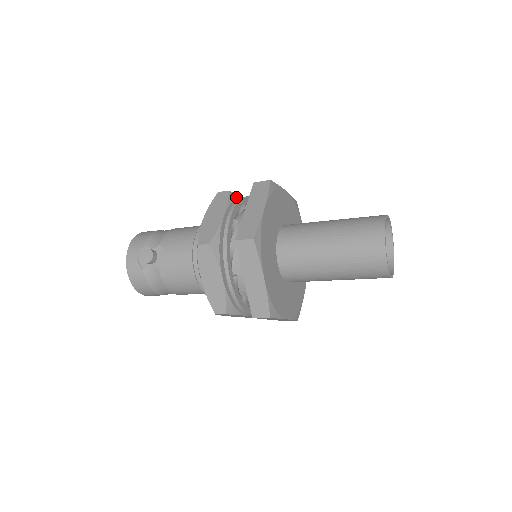
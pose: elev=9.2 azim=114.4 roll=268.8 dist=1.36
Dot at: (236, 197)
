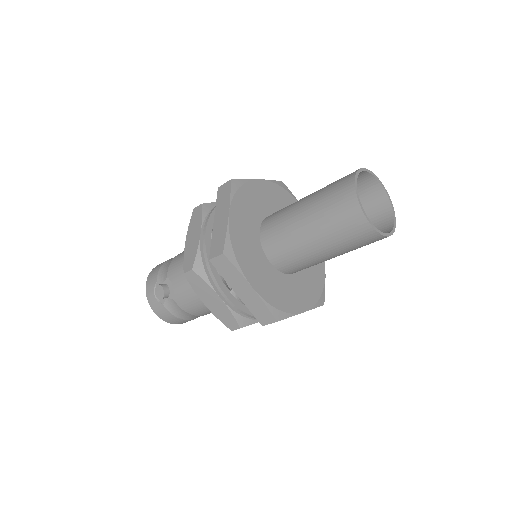
Dot at: (212, 207)
